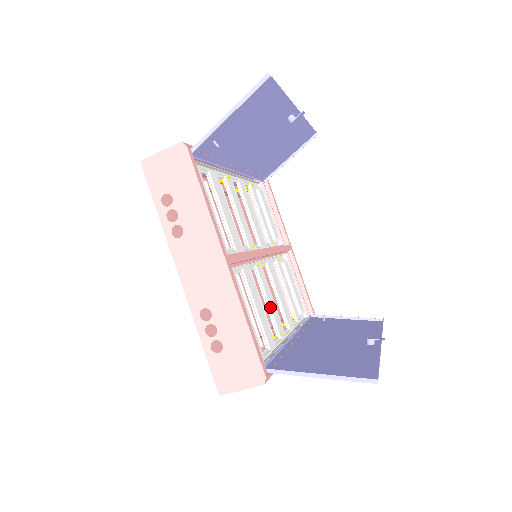
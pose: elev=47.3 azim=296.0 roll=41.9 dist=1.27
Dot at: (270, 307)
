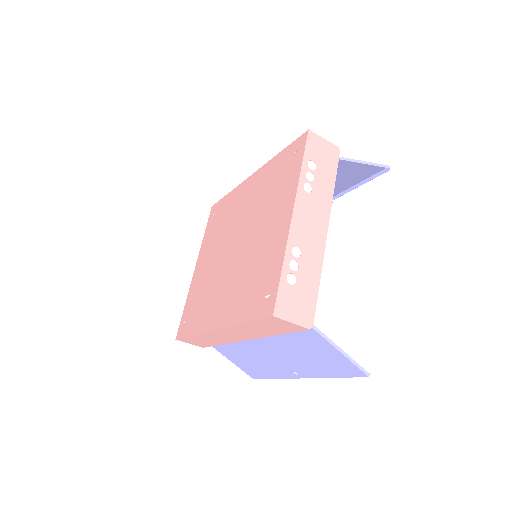
Dot at: occluded
